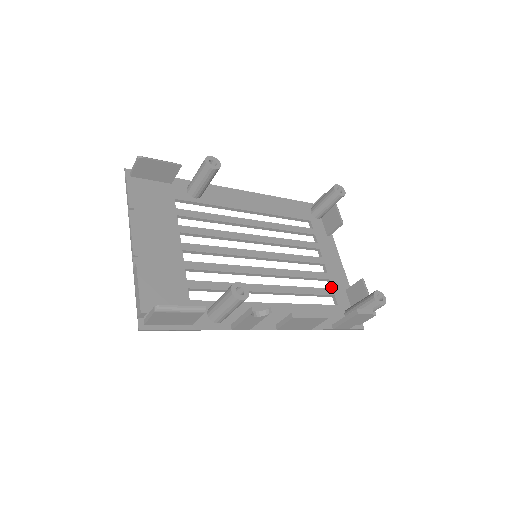
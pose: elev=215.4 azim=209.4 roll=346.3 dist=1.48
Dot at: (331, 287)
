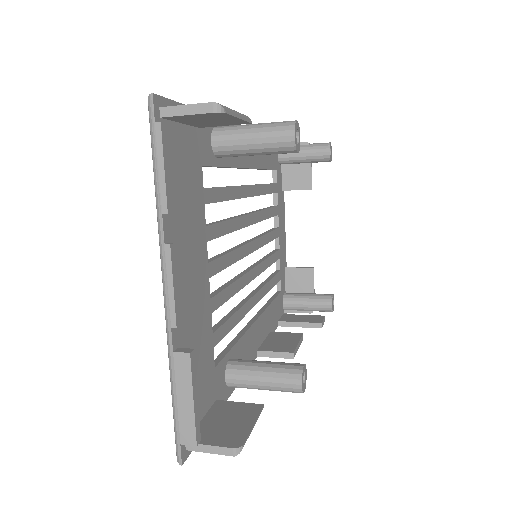
Dot at: (279, 268)
